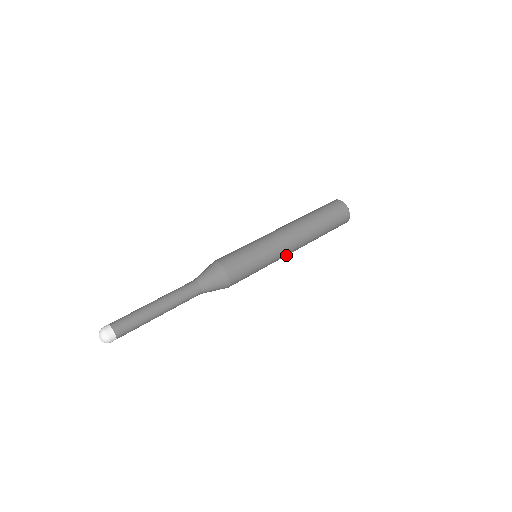
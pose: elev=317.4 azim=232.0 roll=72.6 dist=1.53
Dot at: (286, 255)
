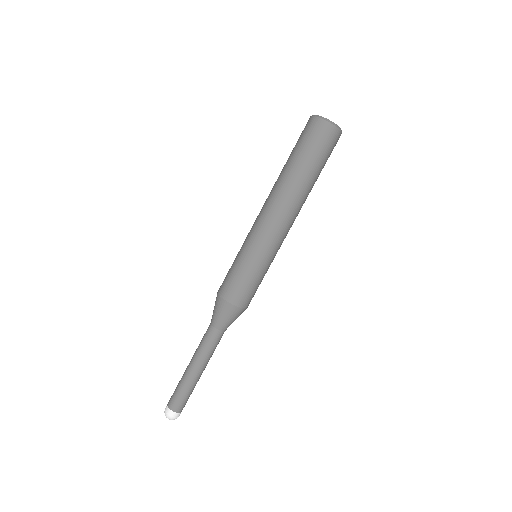
Dot at: occluded
